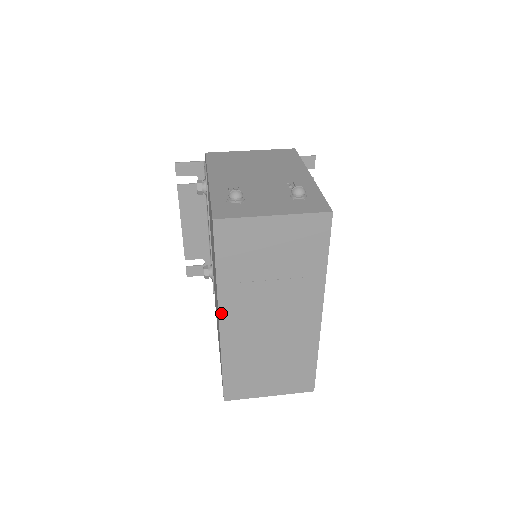
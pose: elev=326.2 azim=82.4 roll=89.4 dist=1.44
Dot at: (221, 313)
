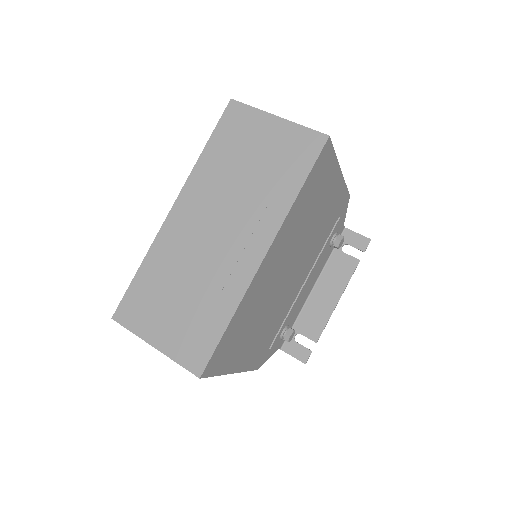
Dot at: (181, 196)
